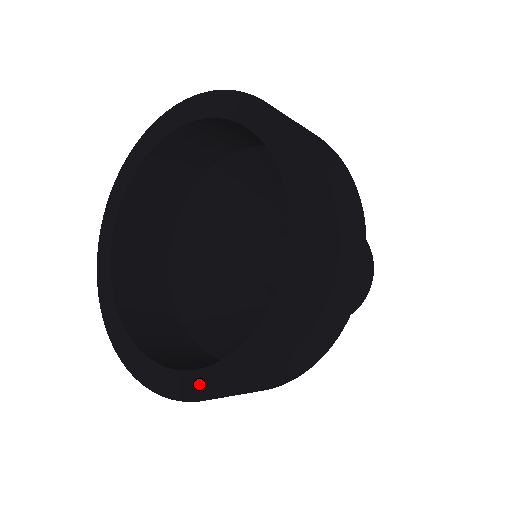
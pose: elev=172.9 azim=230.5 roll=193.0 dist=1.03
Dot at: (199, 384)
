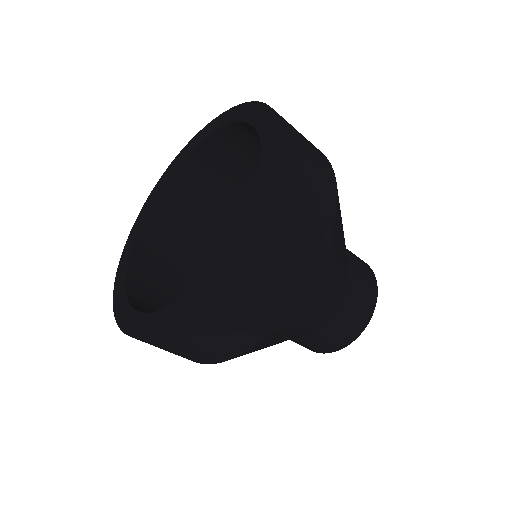
Dot at: (121, 305)
